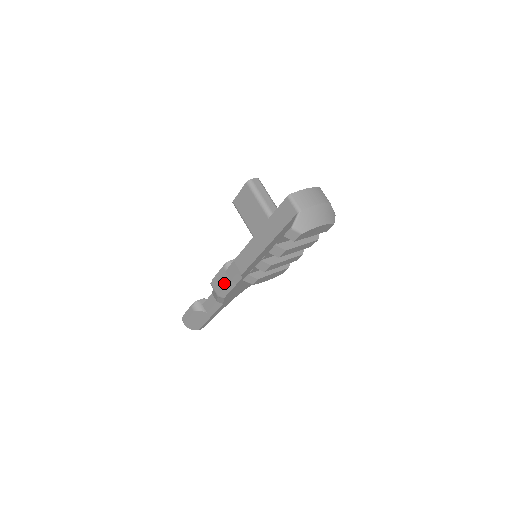
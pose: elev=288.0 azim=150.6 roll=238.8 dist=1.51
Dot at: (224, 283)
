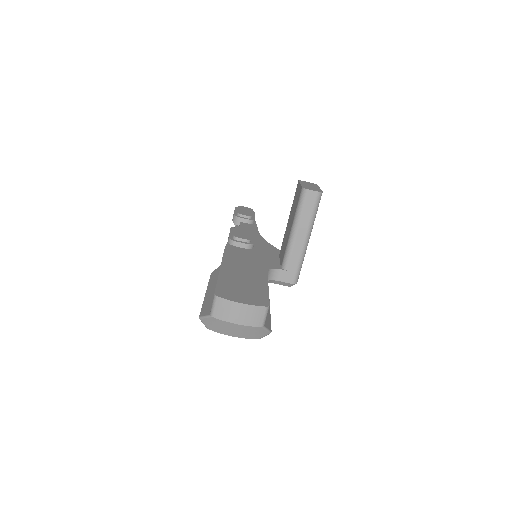
Dot at: occluded
